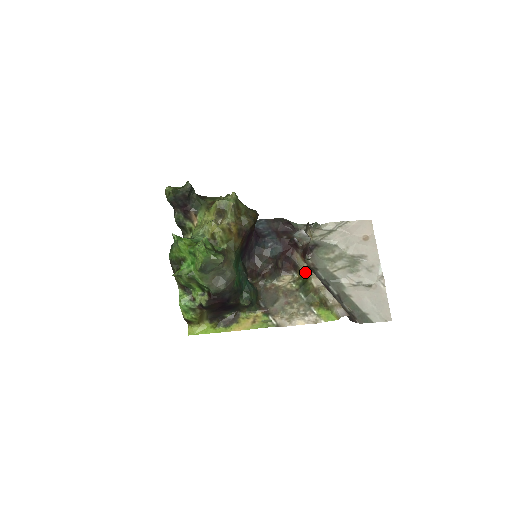
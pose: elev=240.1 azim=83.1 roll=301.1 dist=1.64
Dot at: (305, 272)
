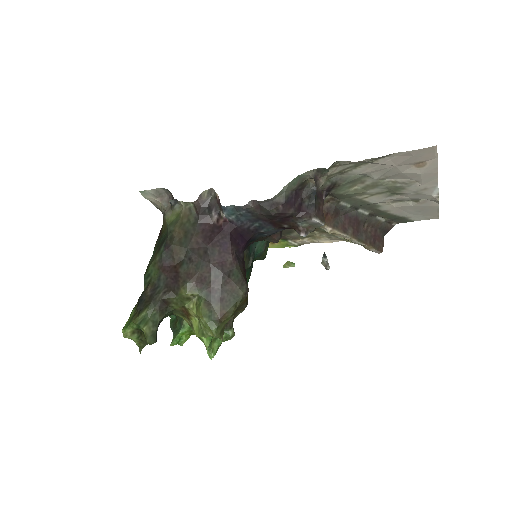
Dot at: occluded
